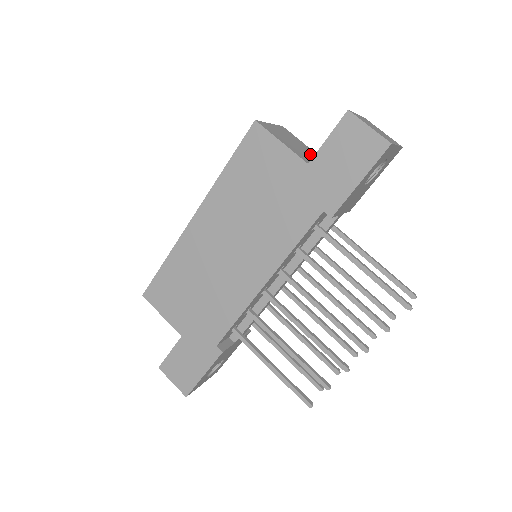
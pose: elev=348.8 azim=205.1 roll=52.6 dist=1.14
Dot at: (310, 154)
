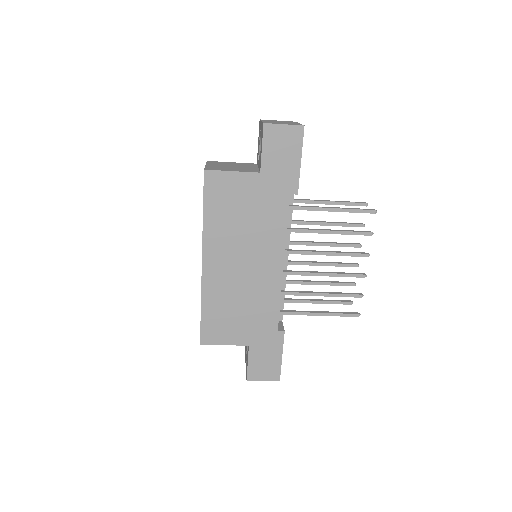
Dot at: (245, 166)
